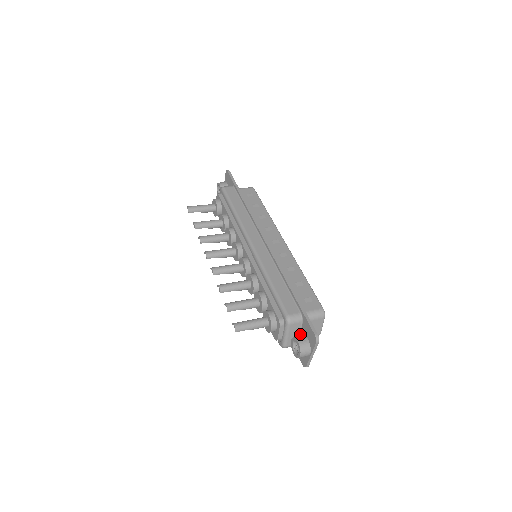
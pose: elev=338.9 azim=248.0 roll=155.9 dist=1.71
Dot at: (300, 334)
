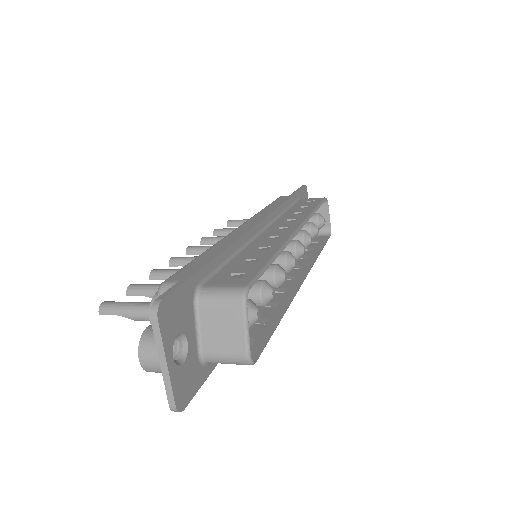
Dot at: occluded
